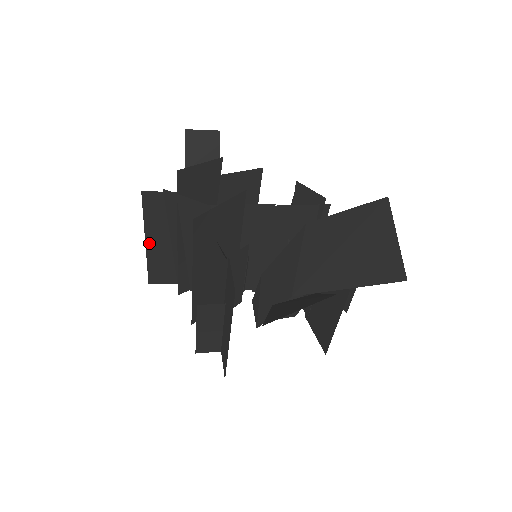
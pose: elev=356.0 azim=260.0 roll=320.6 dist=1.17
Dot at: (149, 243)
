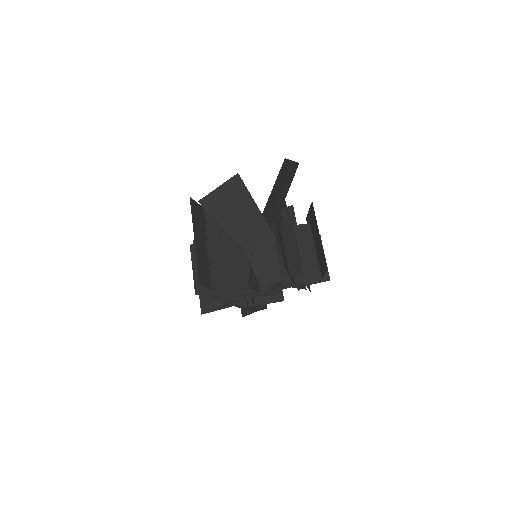
Dot at: occluded
